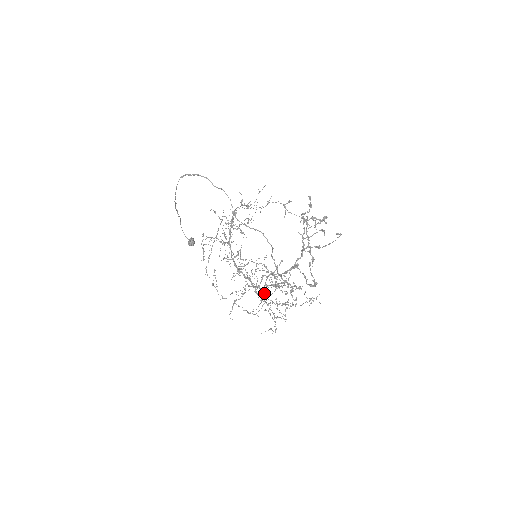
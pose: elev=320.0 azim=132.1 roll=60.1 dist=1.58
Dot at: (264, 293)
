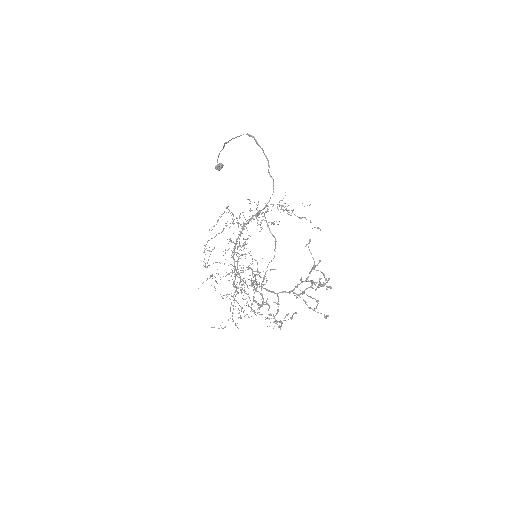
Dot at: (241, 281)
